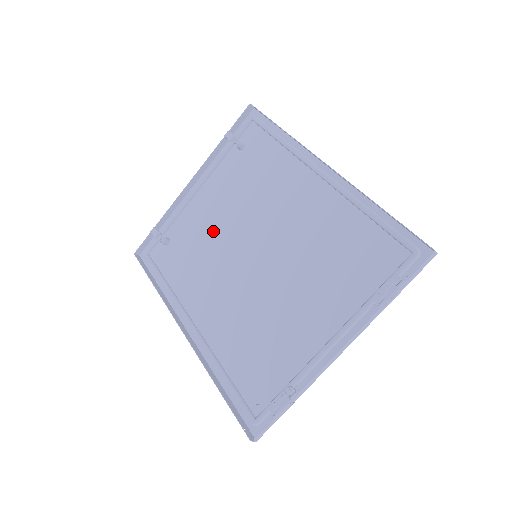
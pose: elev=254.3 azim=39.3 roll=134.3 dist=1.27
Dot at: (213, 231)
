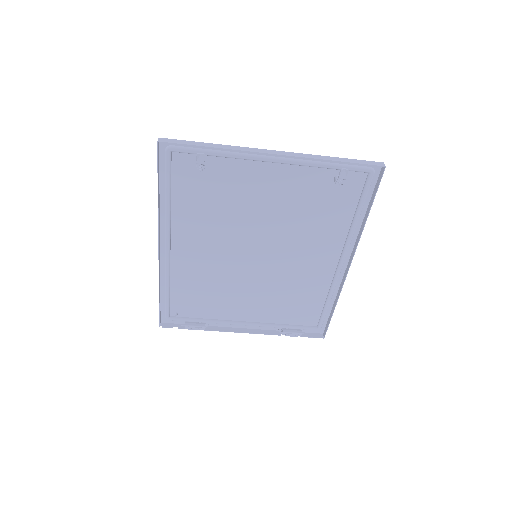
Dot at: (247, 208)
